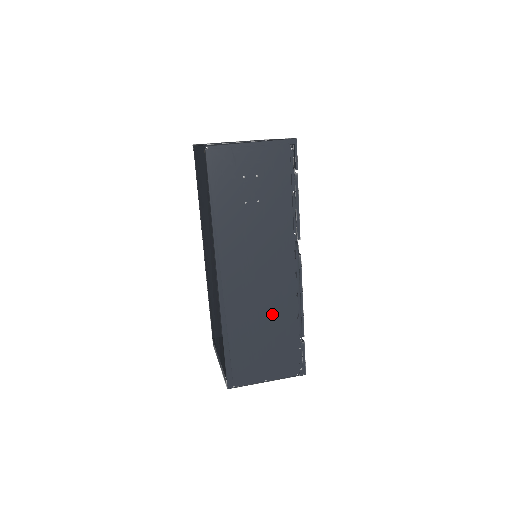
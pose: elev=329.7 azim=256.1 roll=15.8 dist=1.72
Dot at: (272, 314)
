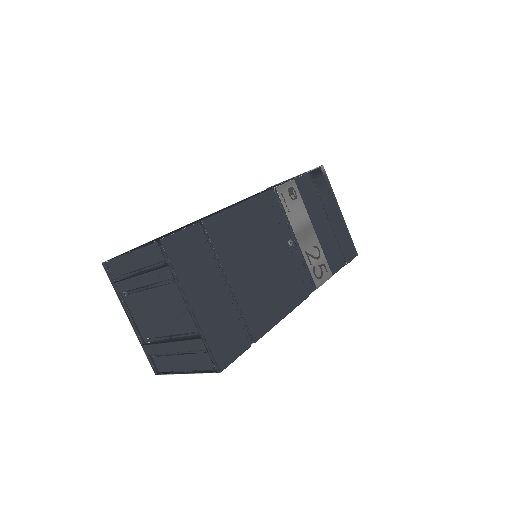
Dot at: occluded
